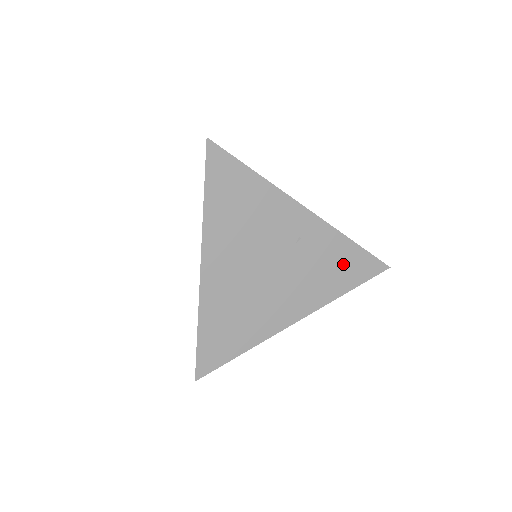
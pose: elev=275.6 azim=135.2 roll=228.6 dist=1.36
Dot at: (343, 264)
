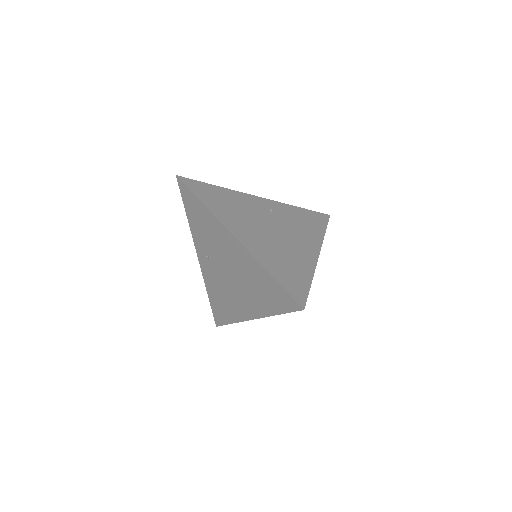
Dot at: (307, 219)
